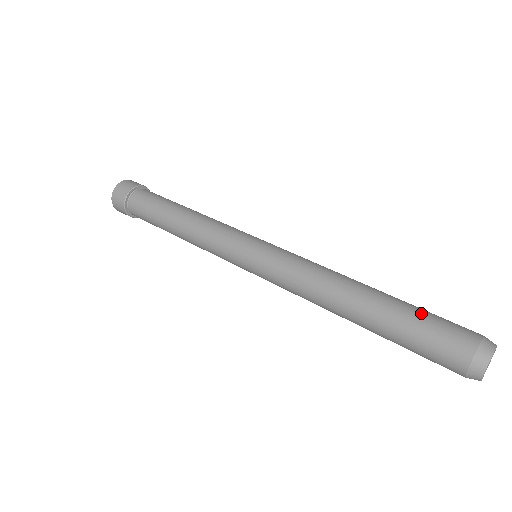
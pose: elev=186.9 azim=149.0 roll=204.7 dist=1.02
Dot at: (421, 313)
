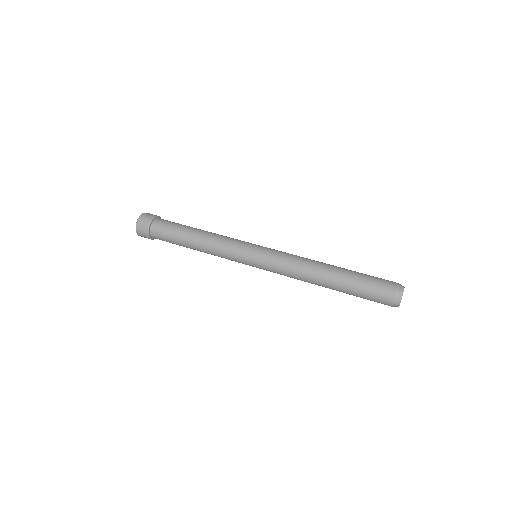
Dot at: (362, 284)
